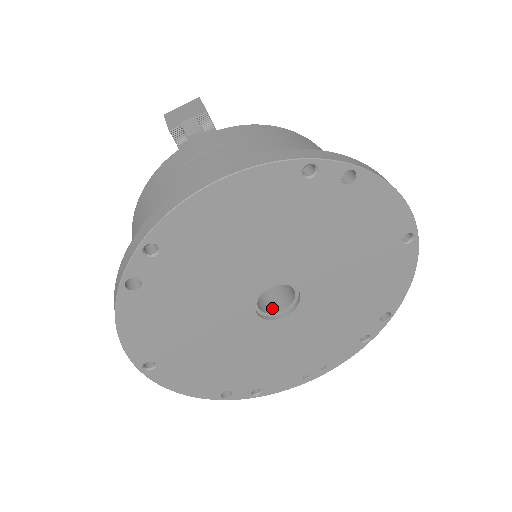
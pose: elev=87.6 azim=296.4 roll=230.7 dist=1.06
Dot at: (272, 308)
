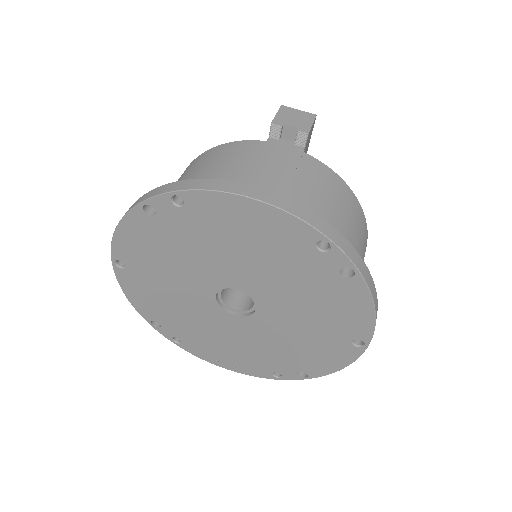
Dot at: (231, 301)
